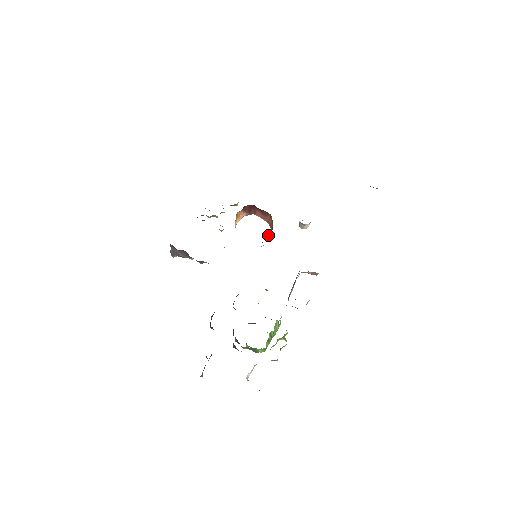
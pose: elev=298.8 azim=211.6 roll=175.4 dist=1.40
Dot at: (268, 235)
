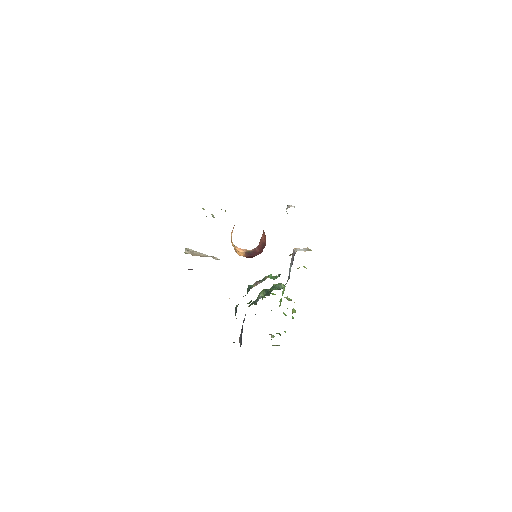
Dot at: (262, 239)
